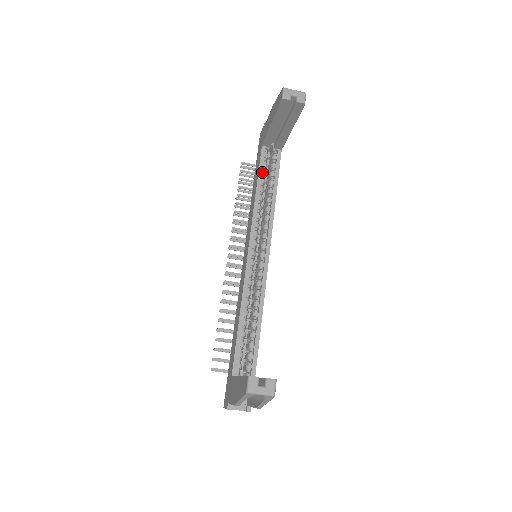
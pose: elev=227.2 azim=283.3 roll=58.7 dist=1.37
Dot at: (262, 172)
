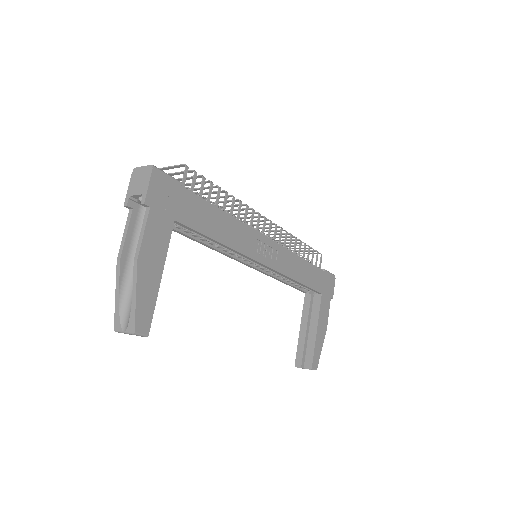
Dot at: (185, 232)
